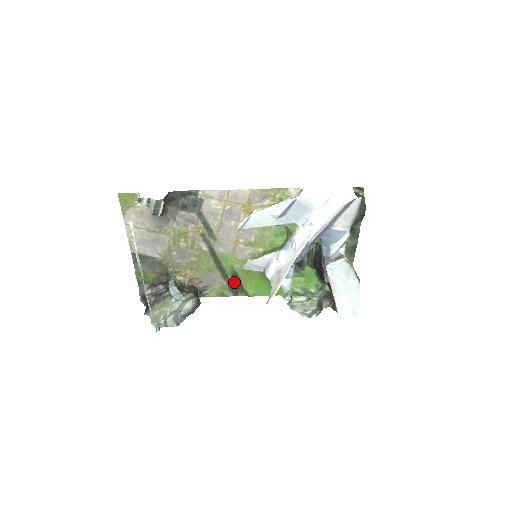
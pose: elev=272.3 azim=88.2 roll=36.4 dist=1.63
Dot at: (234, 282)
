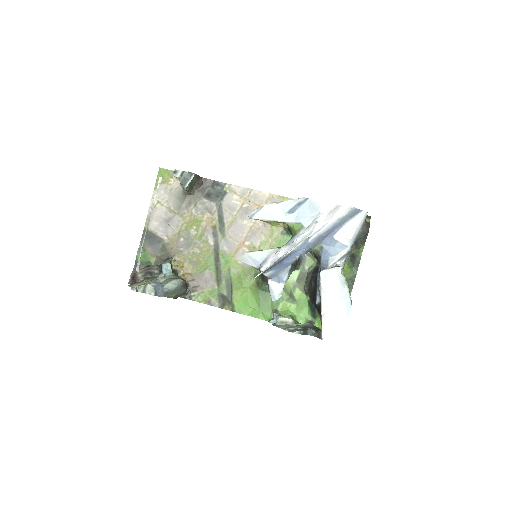
Dot at: (225, 289)
